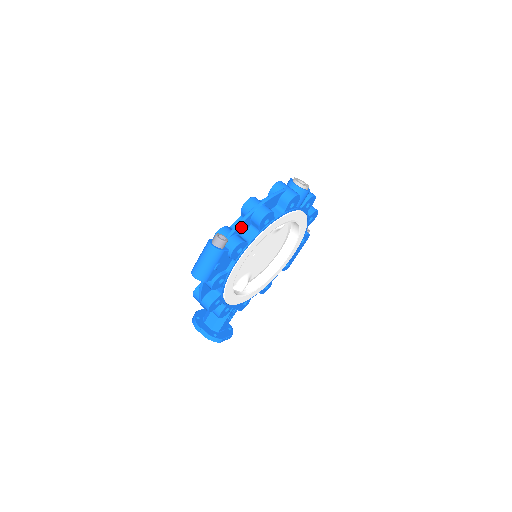
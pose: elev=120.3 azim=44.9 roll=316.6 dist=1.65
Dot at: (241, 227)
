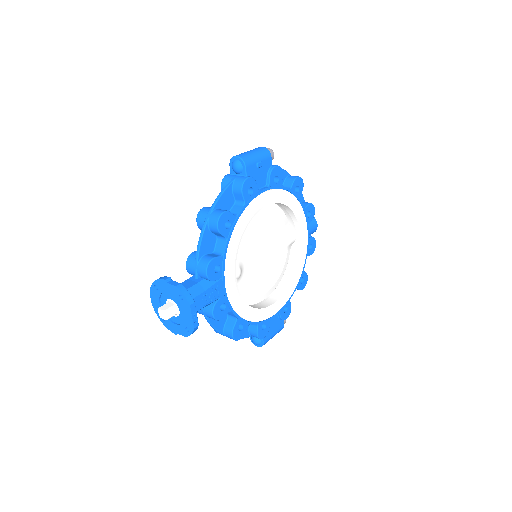
Dot at: occluded
